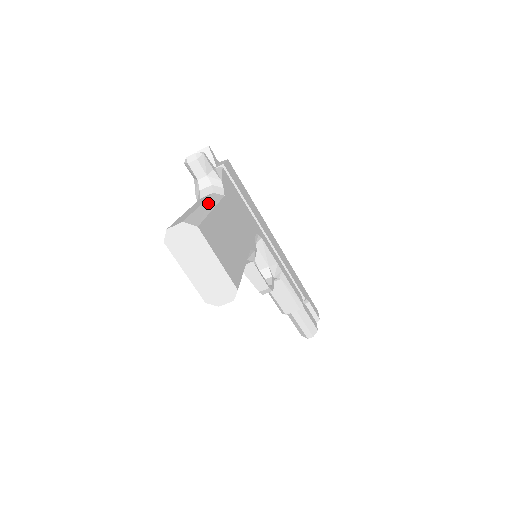
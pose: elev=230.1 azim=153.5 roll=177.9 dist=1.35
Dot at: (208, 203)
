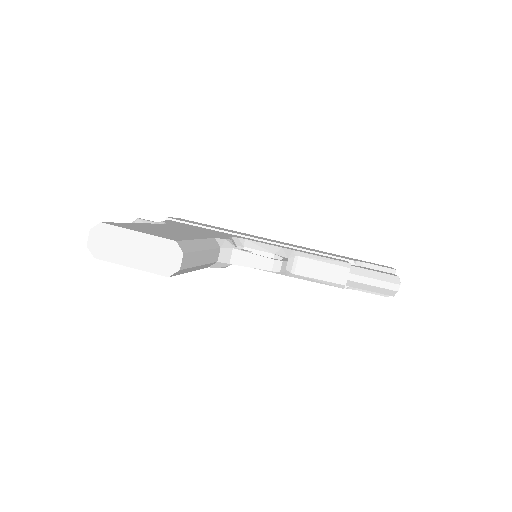
Dot at: occluded
